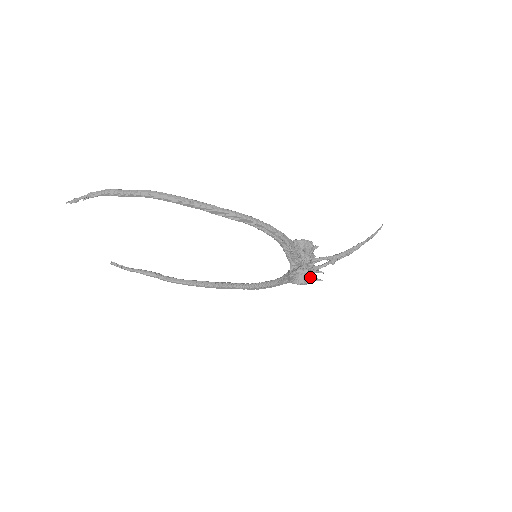
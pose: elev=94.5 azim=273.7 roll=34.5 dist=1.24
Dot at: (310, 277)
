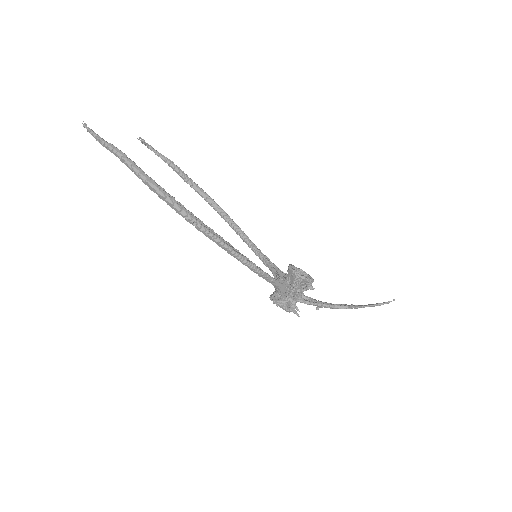
Dot at: occluded
